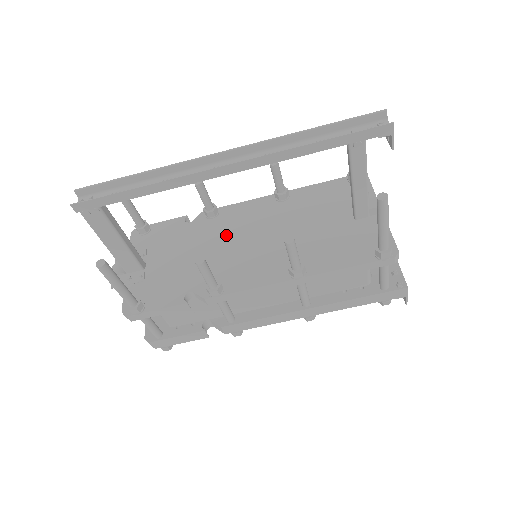
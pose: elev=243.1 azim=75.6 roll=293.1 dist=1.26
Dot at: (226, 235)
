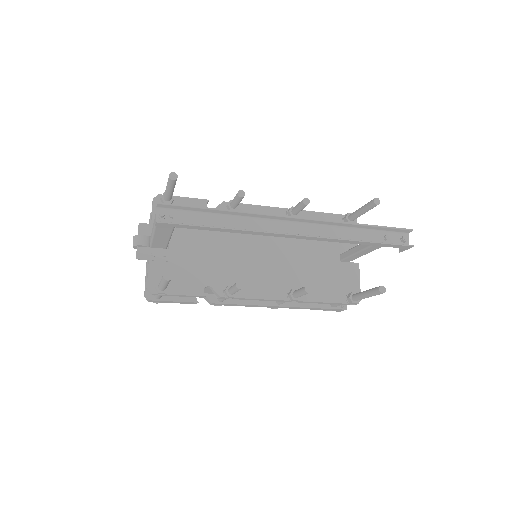
Dot at: (243, 237)
